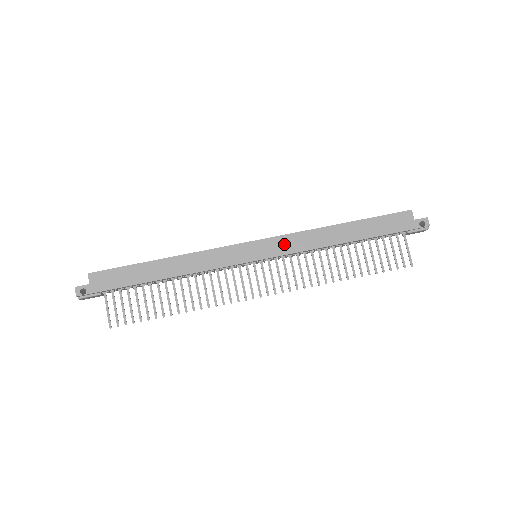
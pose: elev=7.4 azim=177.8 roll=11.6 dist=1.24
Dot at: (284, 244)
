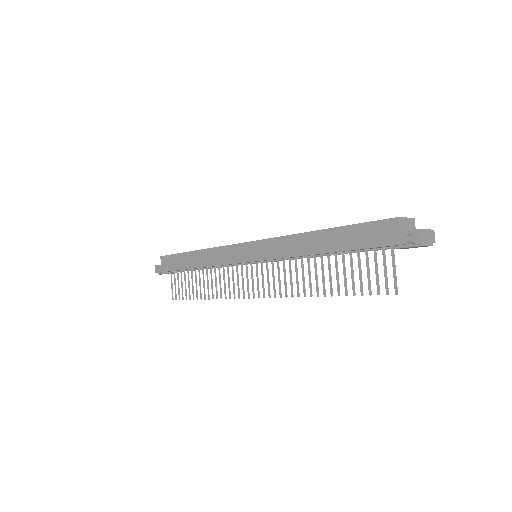
Dot at: (268, 248)
